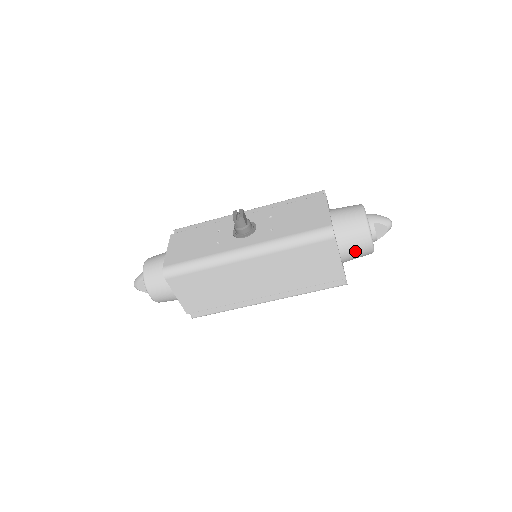
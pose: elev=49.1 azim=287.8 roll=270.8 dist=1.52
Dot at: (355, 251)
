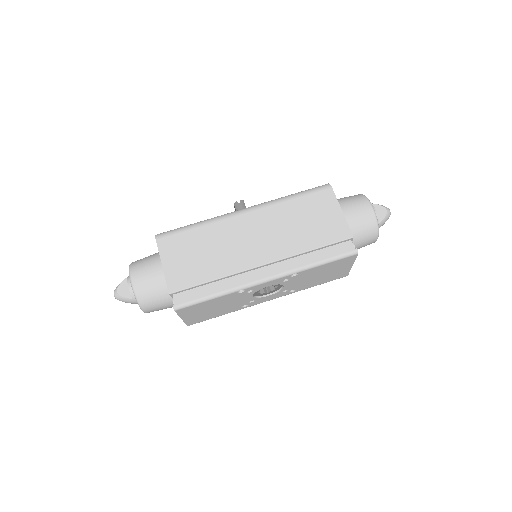
Dot at: (357, 214)
